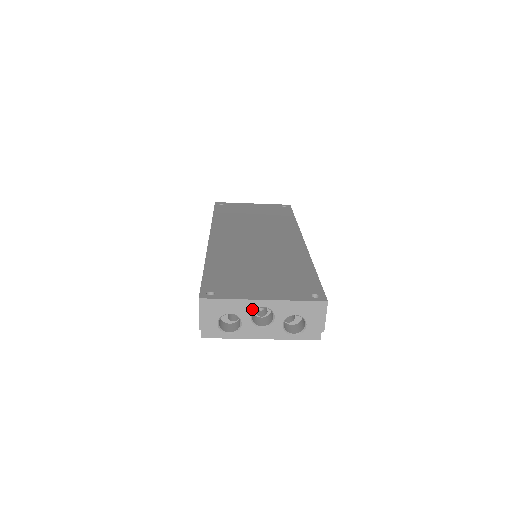
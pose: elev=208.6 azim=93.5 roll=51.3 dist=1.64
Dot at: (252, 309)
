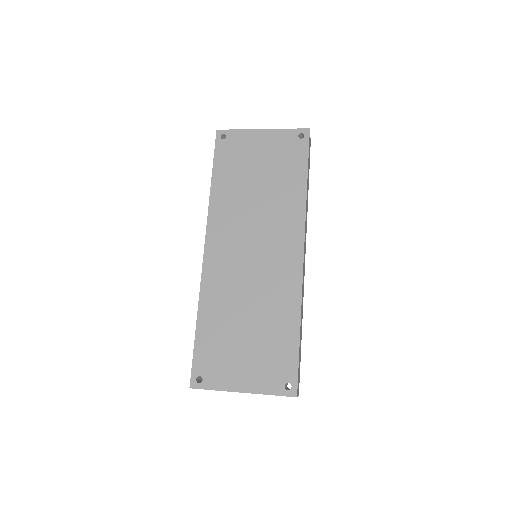
Dot at: occluded
